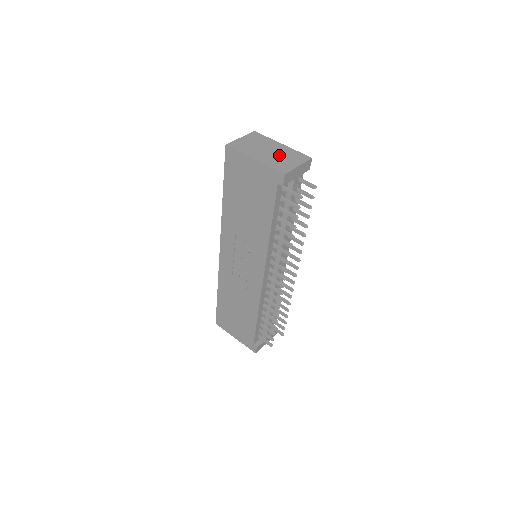
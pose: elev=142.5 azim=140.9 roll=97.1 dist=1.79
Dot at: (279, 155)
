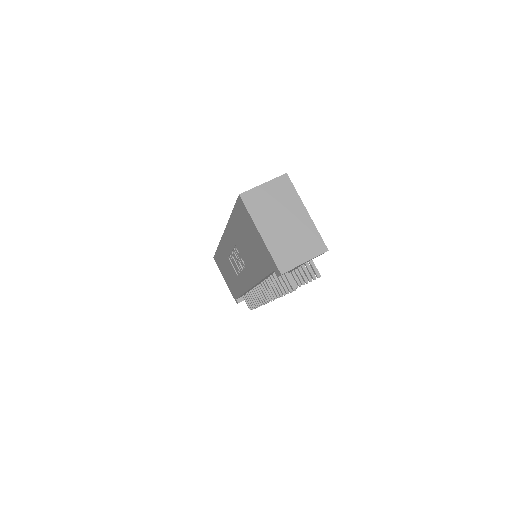
Dot at: (292, 234)
